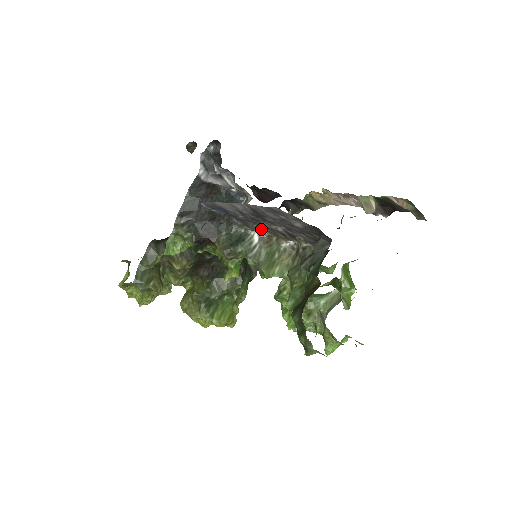
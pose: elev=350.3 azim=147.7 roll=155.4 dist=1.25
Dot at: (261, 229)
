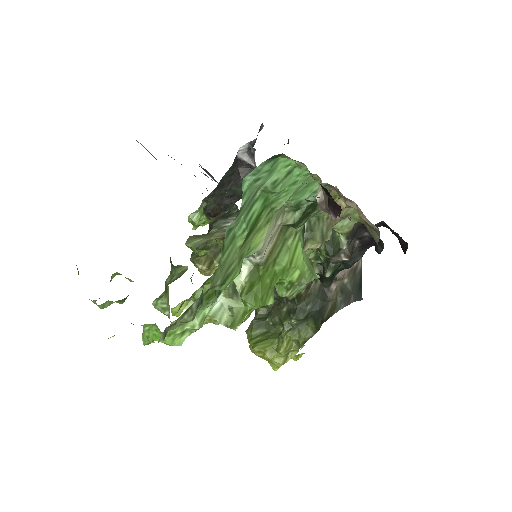
Dot at: occluded
